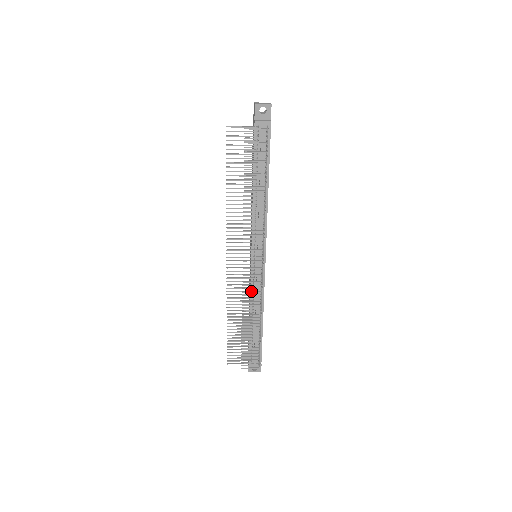
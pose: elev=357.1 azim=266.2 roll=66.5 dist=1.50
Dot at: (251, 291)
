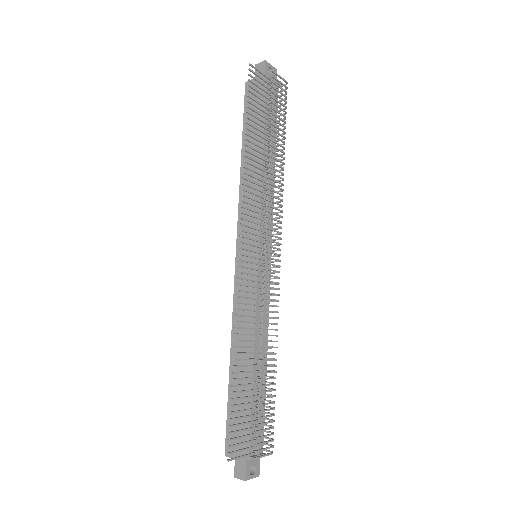
Dot at: occluded
